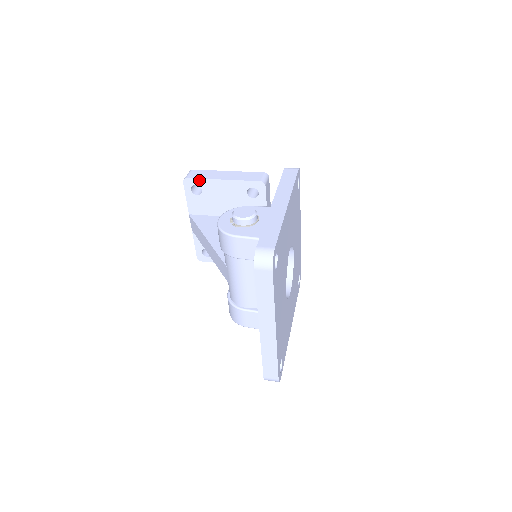
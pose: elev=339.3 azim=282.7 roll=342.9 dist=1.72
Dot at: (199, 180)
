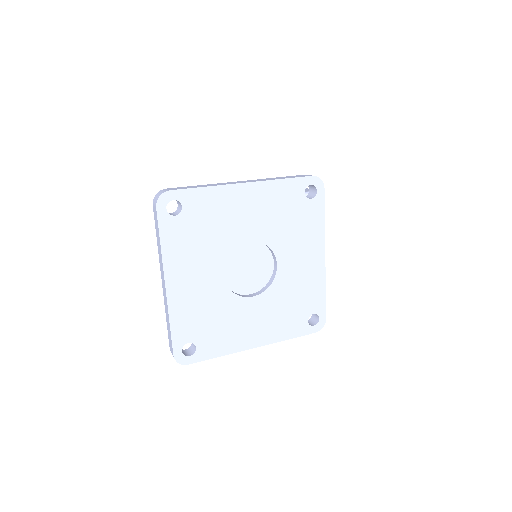
Dot at: occluded
